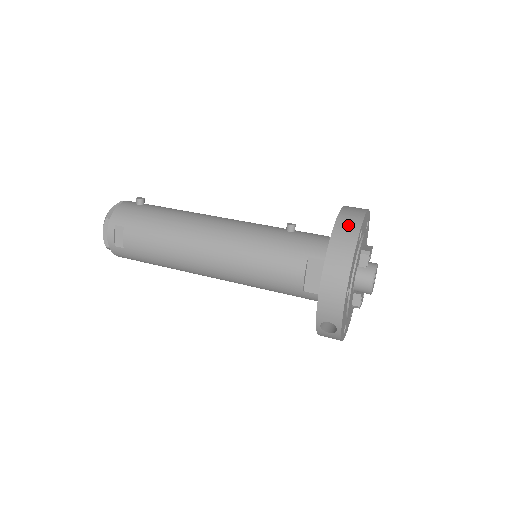
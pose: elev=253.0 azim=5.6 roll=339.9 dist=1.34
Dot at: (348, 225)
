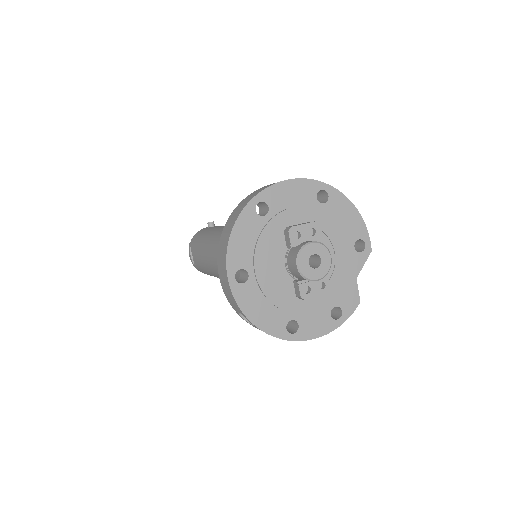
Dot at: (245, 201)
